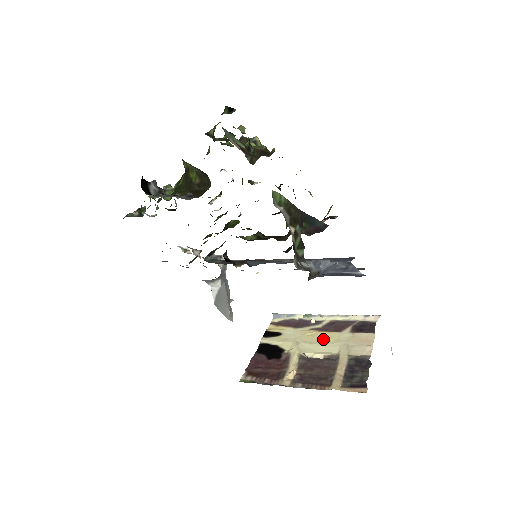
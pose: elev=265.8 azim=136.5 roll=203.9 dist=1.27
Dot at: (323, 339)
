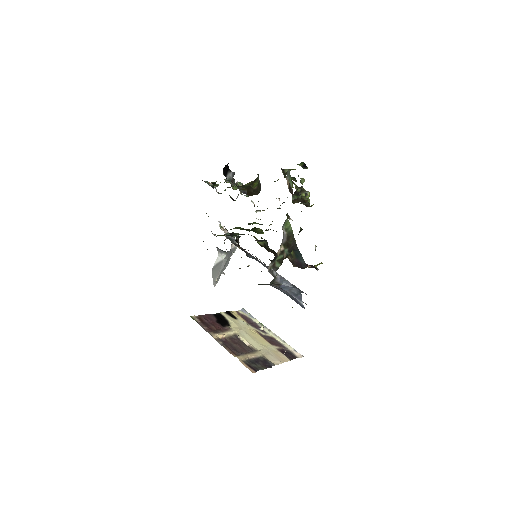
Dot at: (258, 339)
